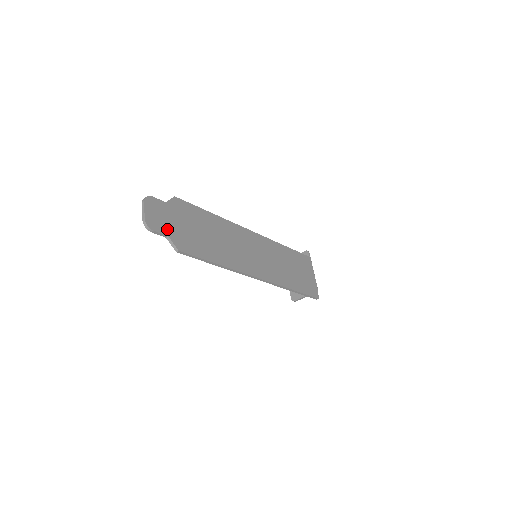
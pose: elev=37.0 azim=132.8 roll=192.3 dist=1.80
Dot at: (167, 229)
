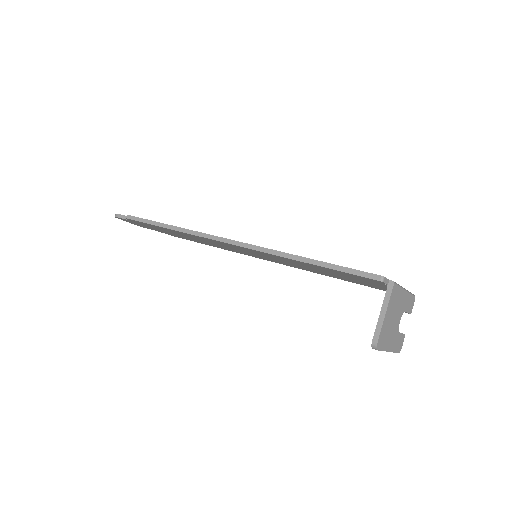
Dot at: occluded
